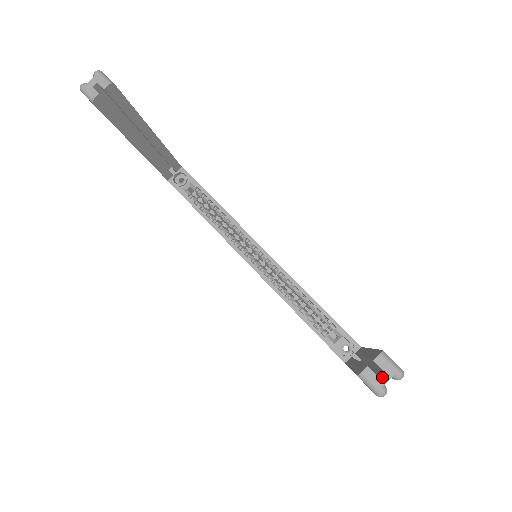
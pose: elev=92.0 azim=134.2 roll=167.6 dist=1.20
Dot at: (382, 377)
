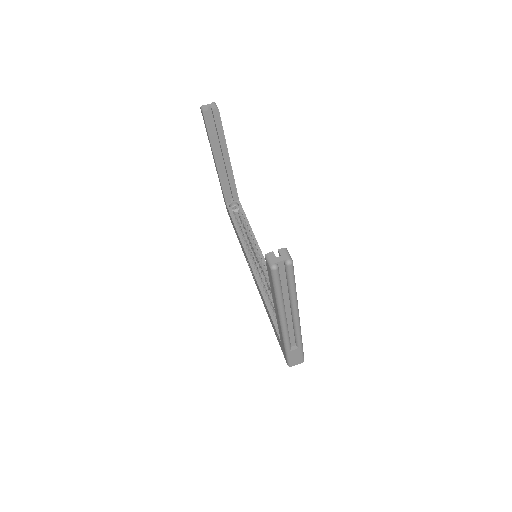
Dot at: (278, 258)
